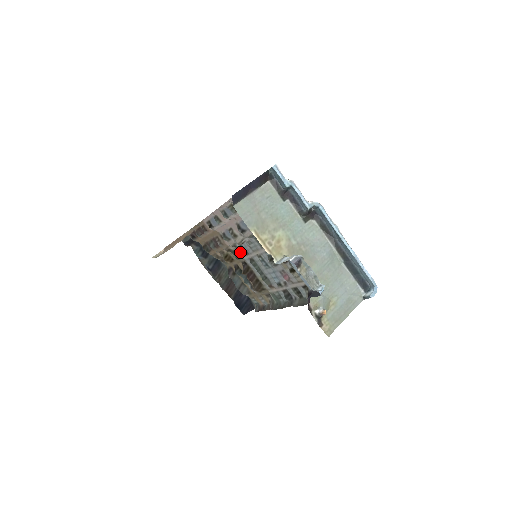
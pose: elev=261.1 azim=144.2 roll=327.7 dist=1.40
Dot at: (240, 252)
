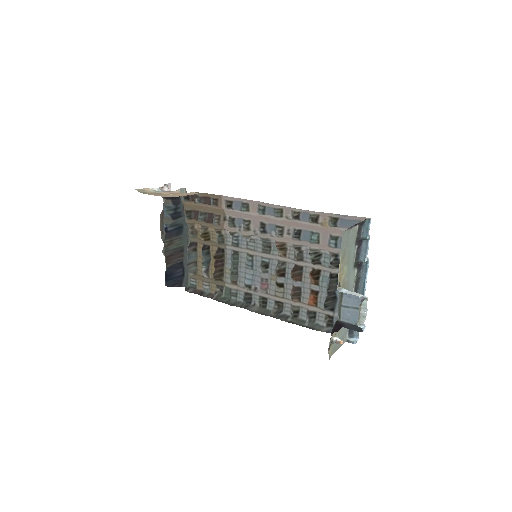
Dot at: (228, 240)
